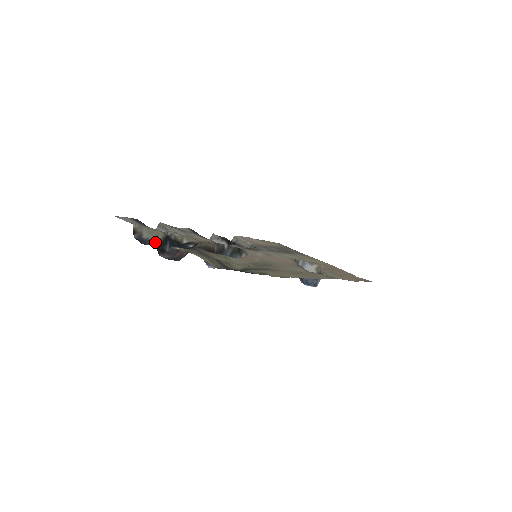
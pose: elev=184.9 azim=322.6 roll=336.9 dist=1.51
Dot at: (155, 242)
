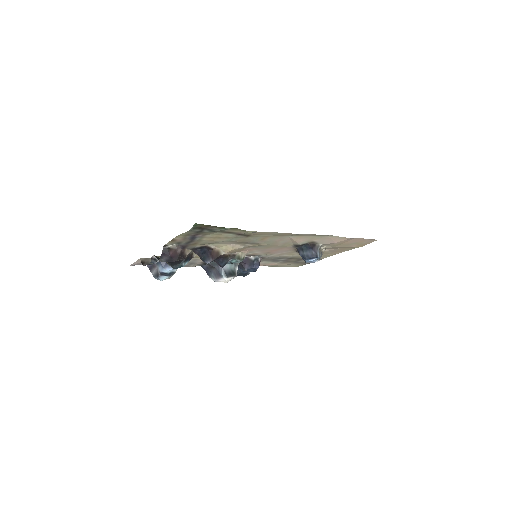
Dot at: (154, 255)
